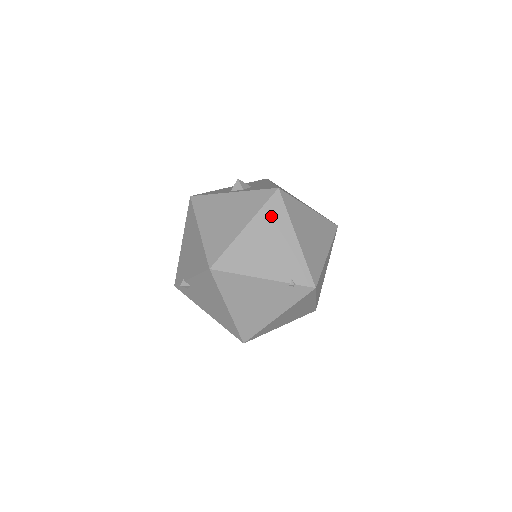
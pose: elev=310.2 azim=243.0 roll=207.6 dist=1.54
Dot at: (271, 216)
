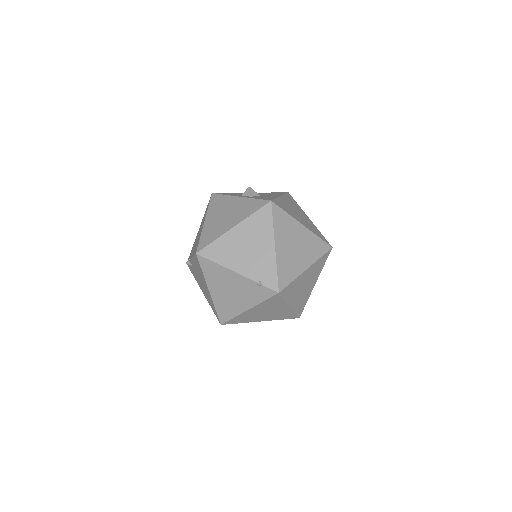
Dot at: (258, 223)
